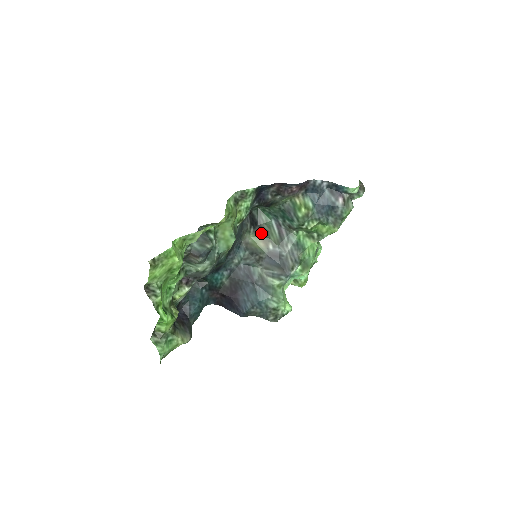
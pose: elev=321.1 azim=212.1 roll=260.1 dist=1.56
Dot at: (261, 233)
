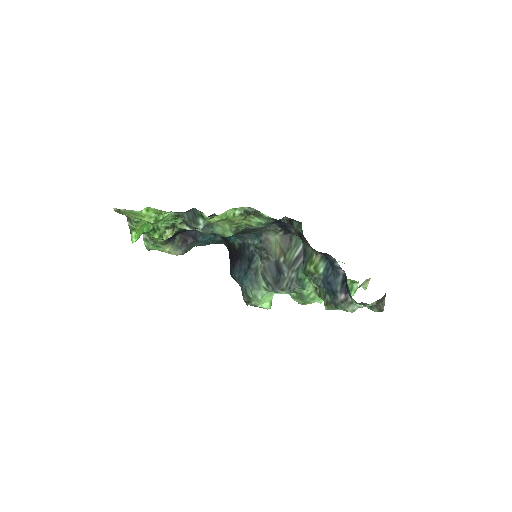
Dot at: (285, 242)
